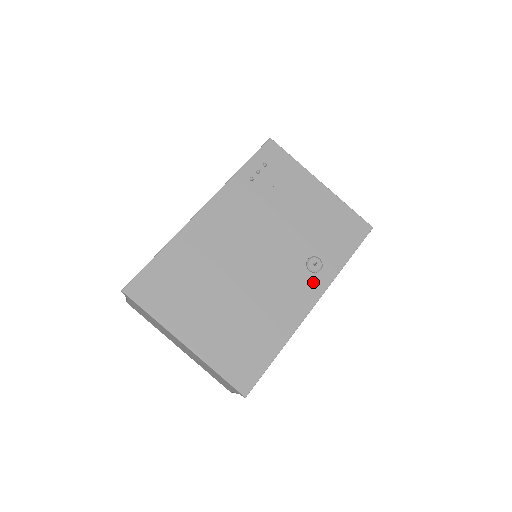
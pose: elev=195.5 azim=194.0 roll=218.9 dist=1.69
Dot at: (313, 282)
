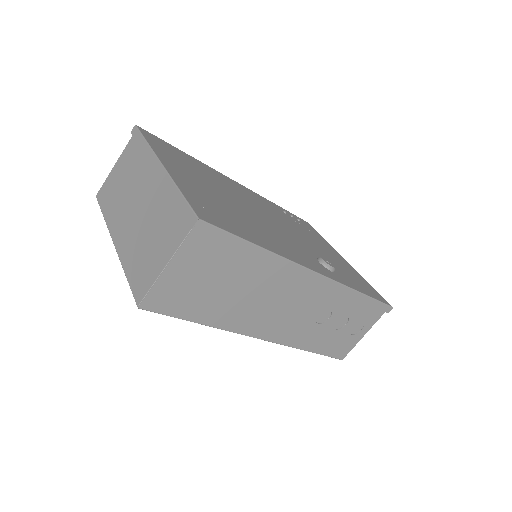
Dot at: (321, 267)
